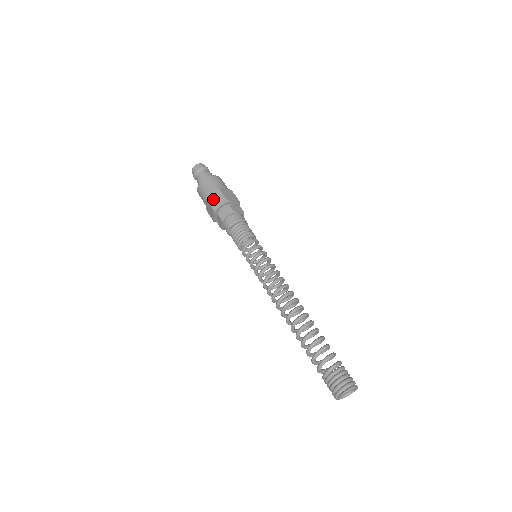
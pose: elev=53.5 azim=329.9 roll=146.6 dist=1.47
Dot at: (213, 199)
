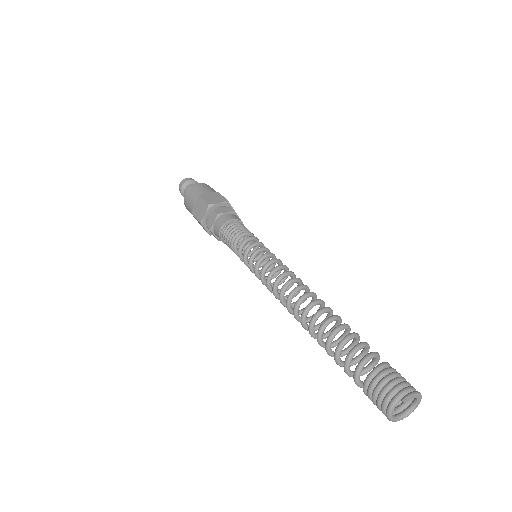
Dot at: (210, 197)
